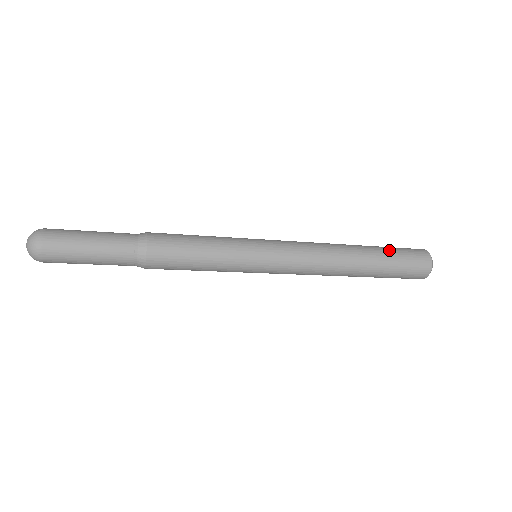
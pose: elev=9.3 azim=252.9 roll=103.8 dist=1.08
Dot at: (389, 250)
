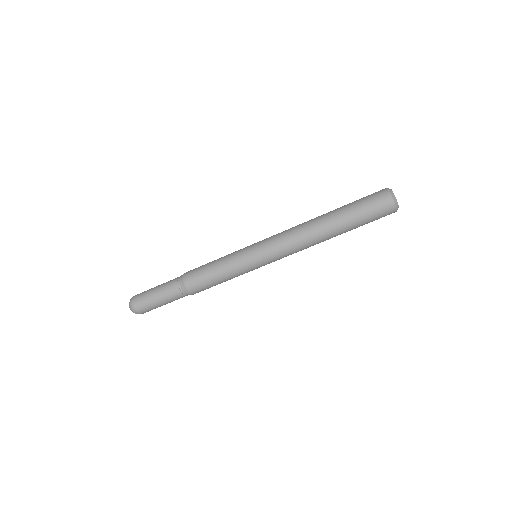
Dot at: occluded
